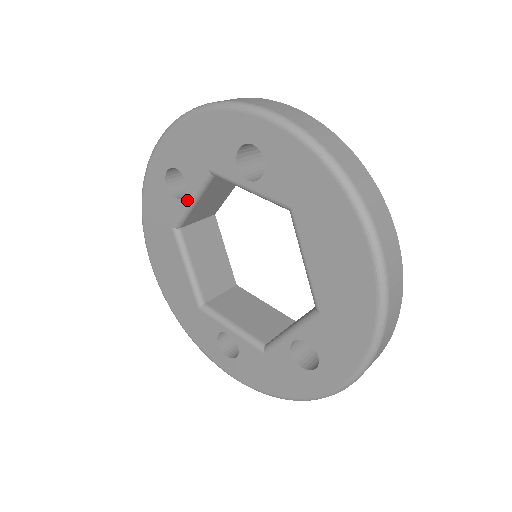
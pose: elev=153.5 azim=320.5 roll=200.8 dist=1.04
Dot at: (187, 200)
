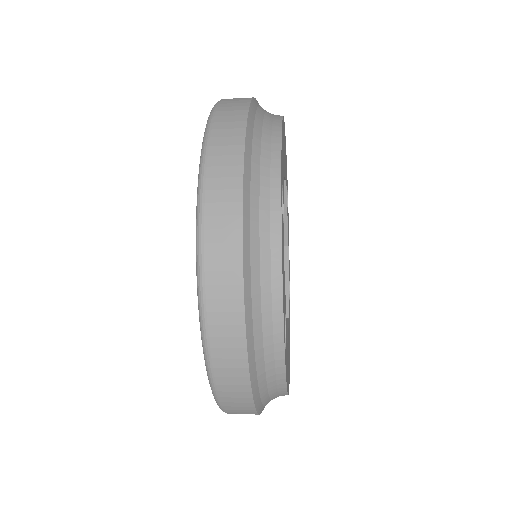
Dot at: occluded
